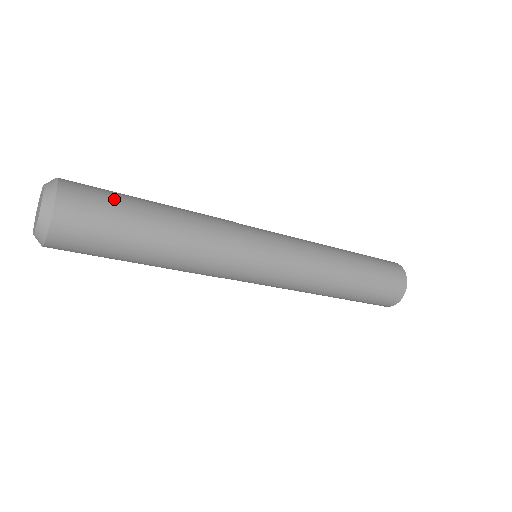
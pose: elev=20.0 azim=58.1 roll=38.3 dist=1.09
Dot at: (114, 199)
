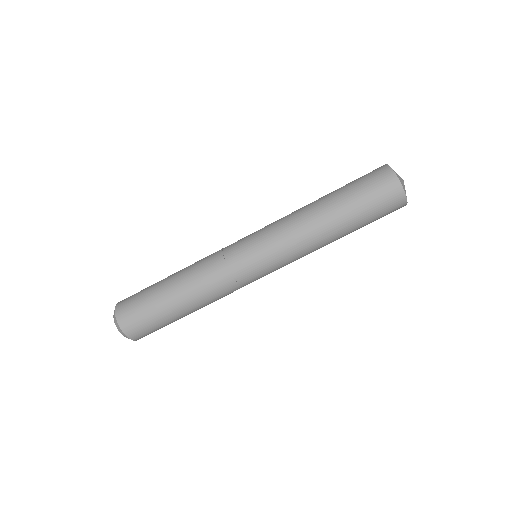
Dot at: occluded
